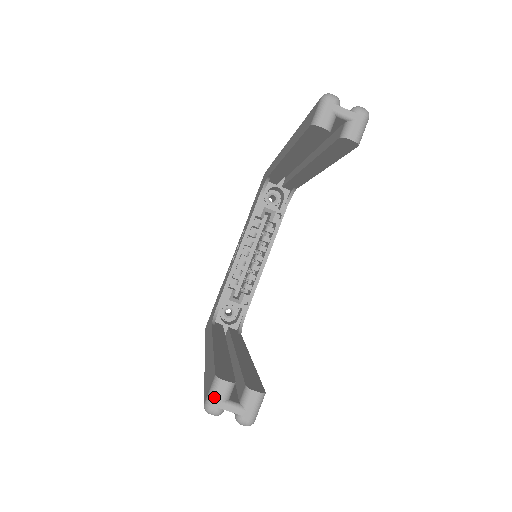
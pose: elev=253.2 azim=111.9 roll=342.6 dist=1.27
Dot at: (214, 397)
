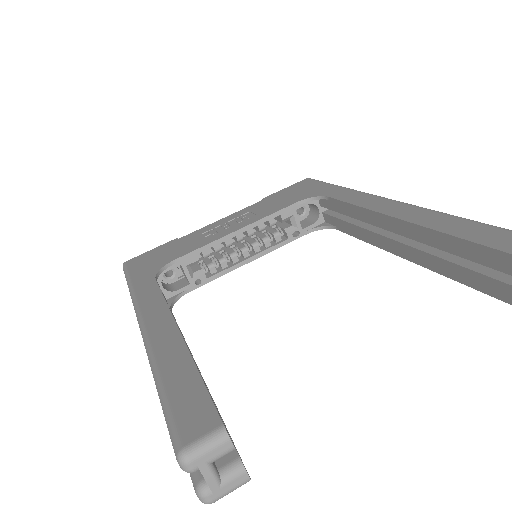
Dot at: (205, 452)
